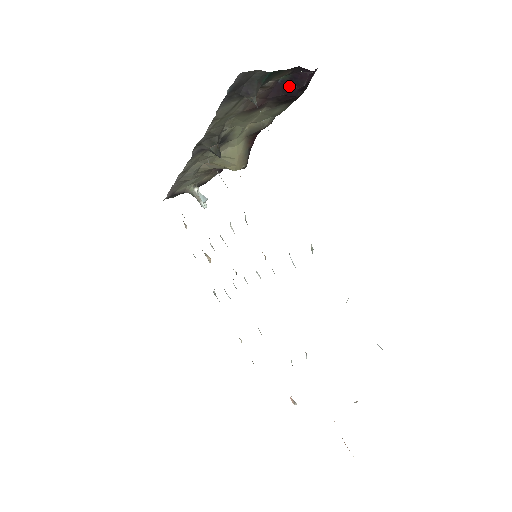
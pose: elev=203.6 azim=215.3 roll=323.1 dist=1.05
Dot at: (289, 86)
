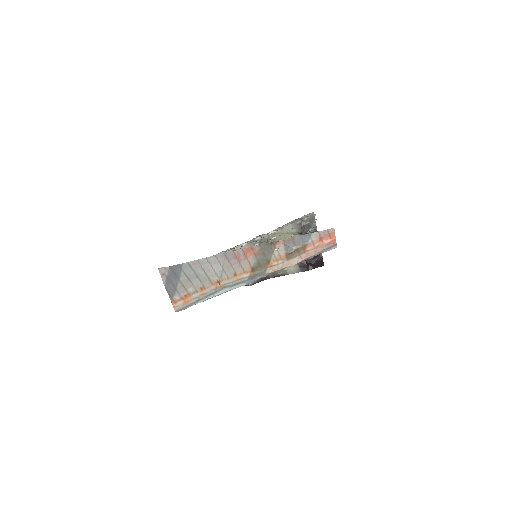
Dot at: occluded
